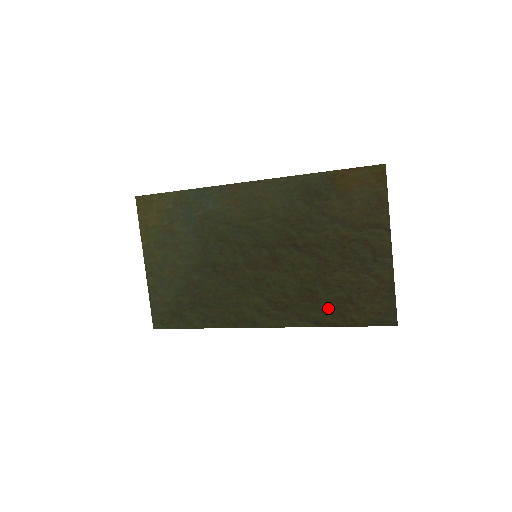
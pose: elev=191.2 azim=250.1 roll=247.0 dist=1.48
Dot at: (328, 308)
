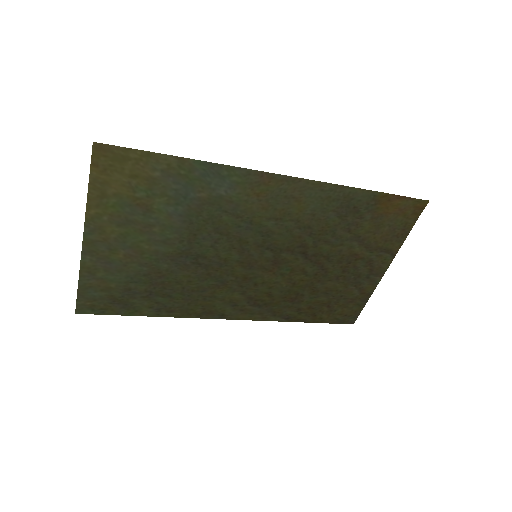
Dot at: (305, 308)
